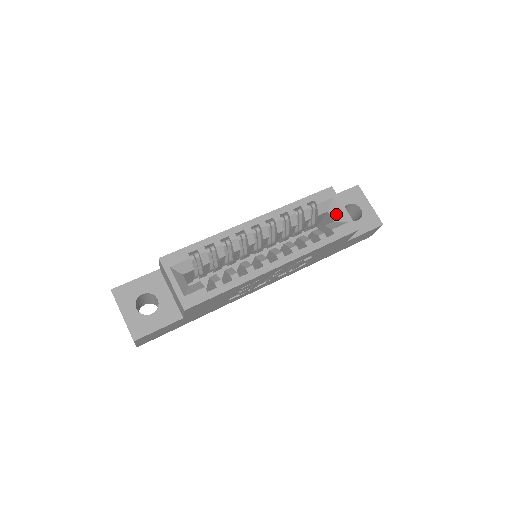
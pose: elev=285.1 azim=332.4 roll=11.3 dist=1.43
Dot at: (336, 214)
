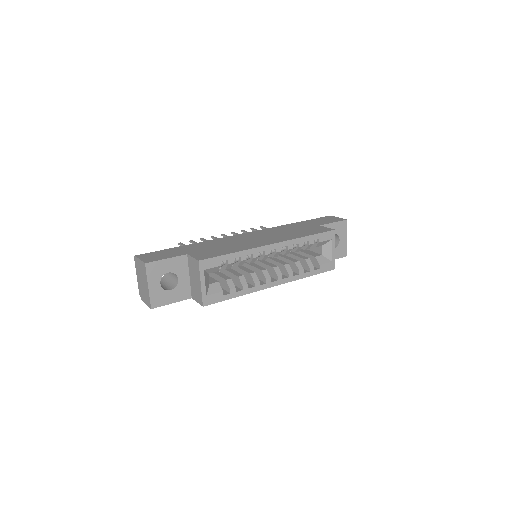
Dot at: (327, 251)
